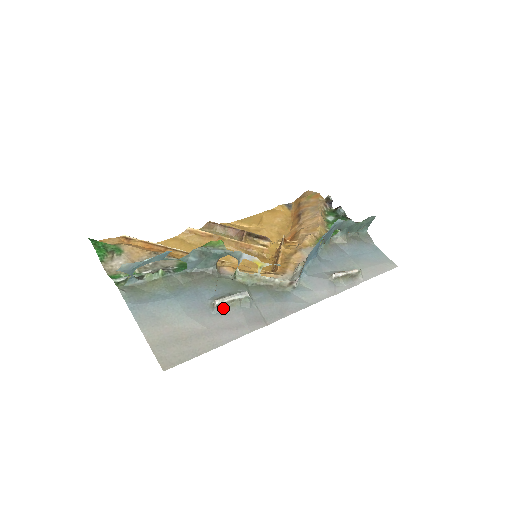
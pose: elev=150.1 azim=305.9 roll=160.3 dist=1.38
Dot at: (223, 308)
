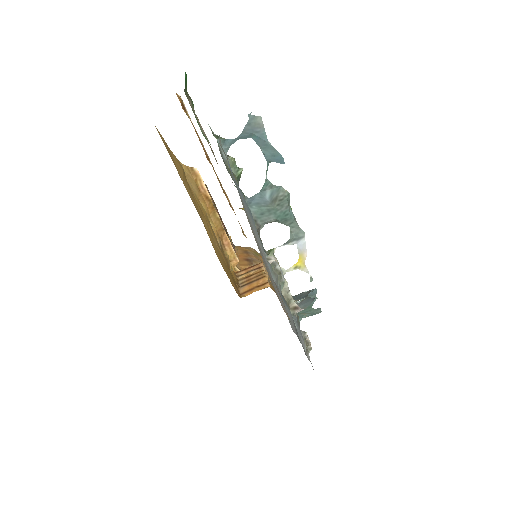
Dot at: (273, 272)
